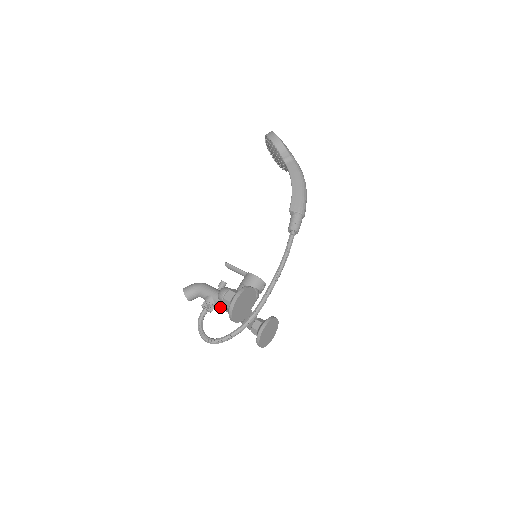
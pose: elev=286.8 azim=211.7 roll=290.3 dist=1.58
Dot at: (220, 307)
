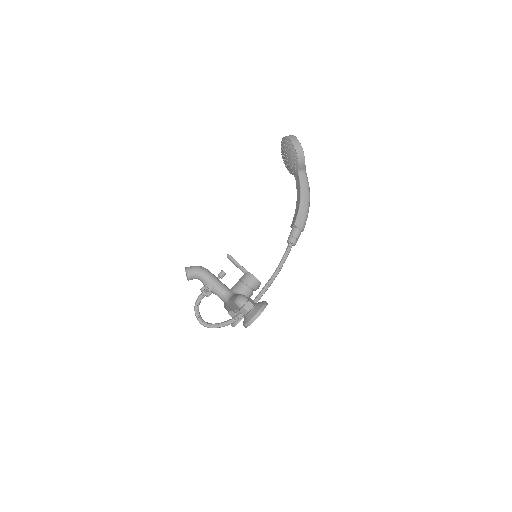
Dot at: (218, 296)
